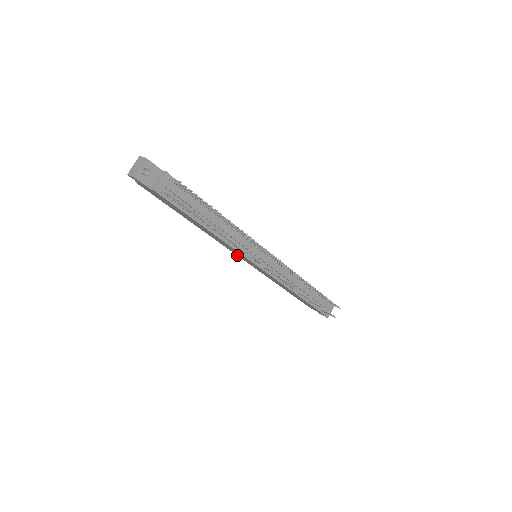
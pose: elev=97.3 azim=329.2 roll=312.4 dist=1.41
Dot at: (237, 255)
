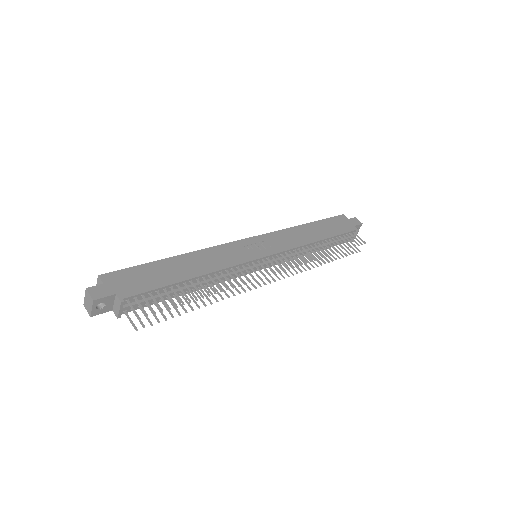
Dot at: occluded
